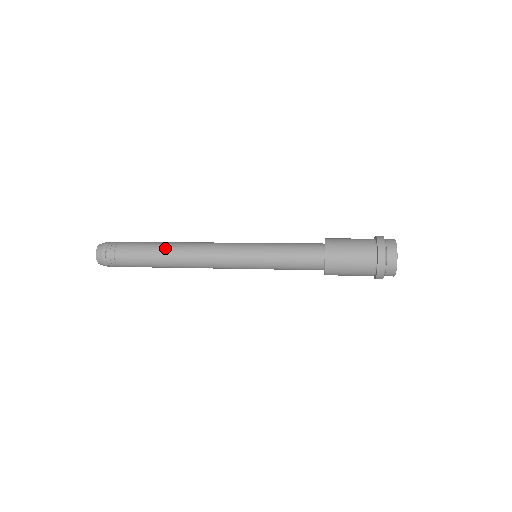
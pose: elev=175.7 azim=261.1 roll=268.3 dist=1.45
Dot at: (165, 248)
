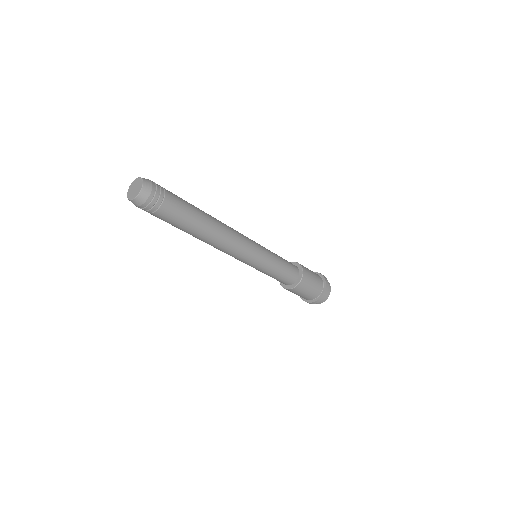
Dot at: (207, 218)
